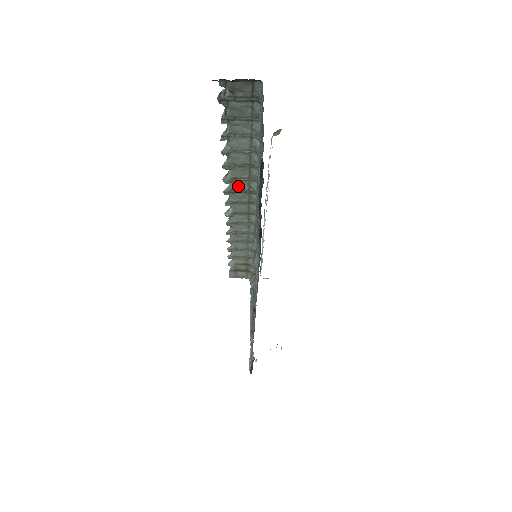
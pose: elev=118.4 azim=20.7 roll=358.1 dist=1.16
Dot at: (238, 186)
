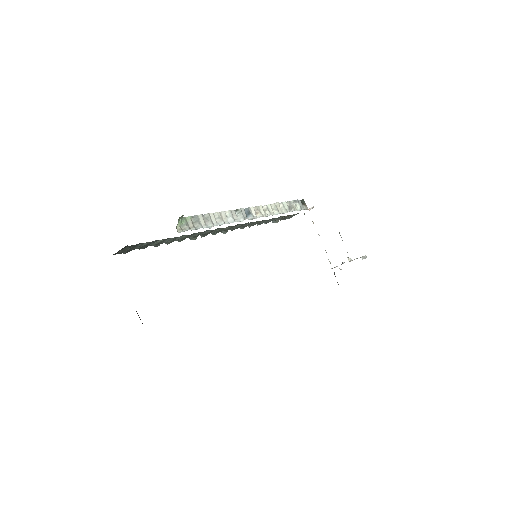
Dot at: (204, 234)
